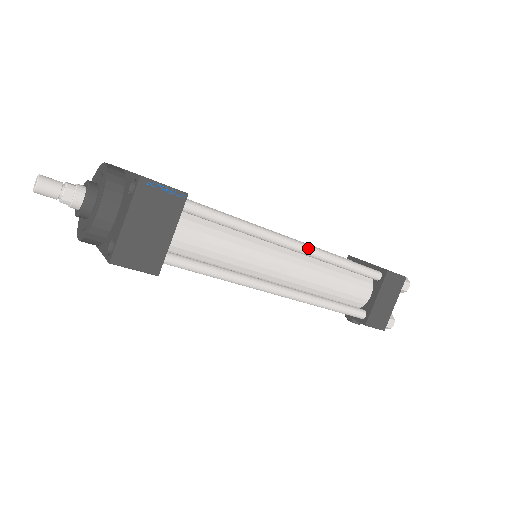
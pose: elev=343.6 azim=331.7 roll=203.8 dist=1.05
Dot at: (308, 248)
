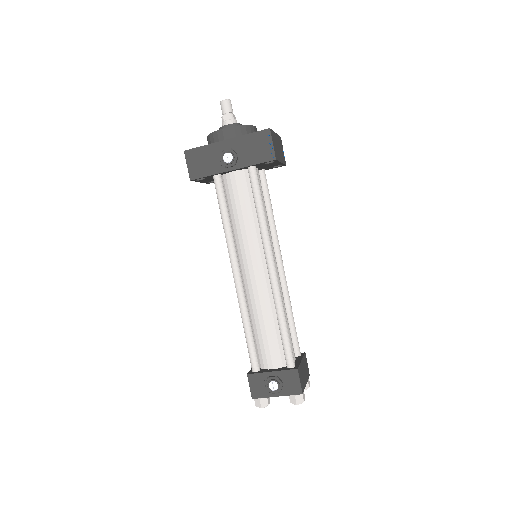
Dot at: (285, 276)
